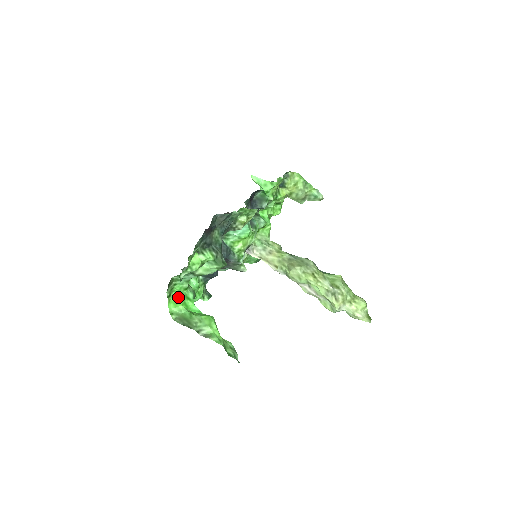
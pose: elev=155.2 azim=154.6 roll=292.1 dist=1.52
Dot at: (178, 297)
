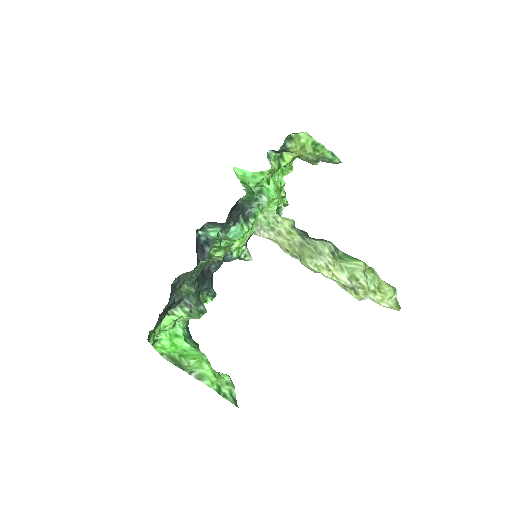
Dot at: (164, 340)
